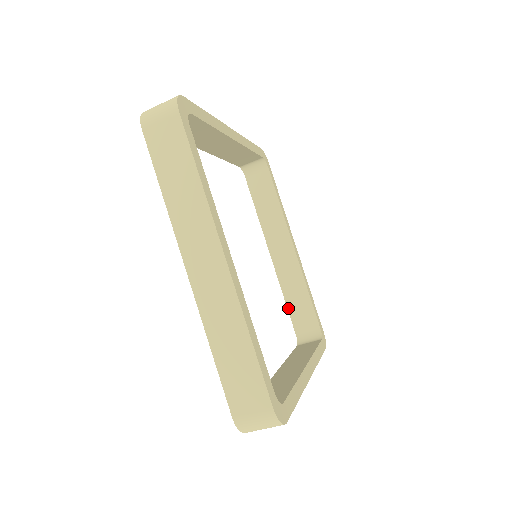
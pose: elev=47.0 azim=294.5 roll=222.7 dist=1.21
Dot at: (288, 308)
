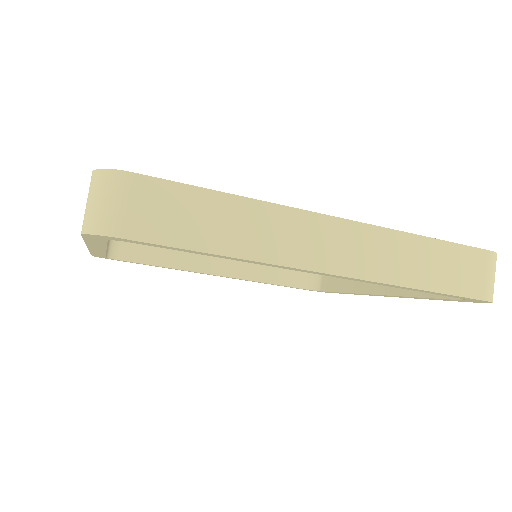
Dot at: (427, 297)
